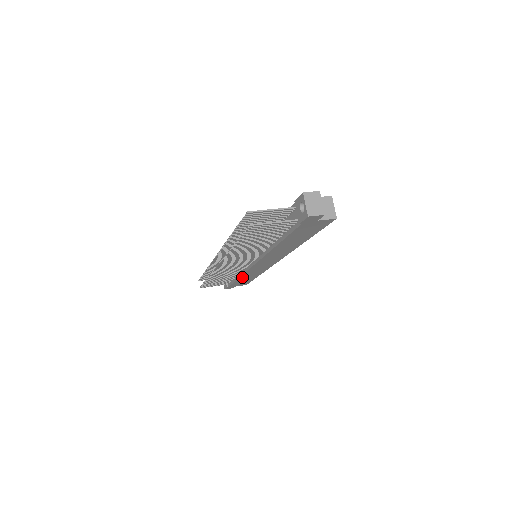
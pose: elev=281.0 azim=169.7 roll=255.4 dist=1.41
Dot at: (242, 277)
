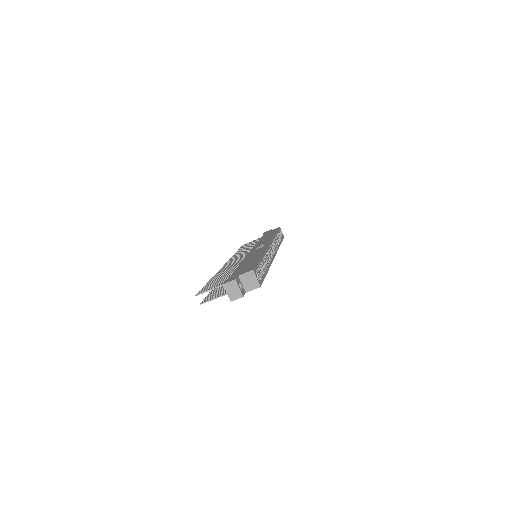
Dot at: occluded
